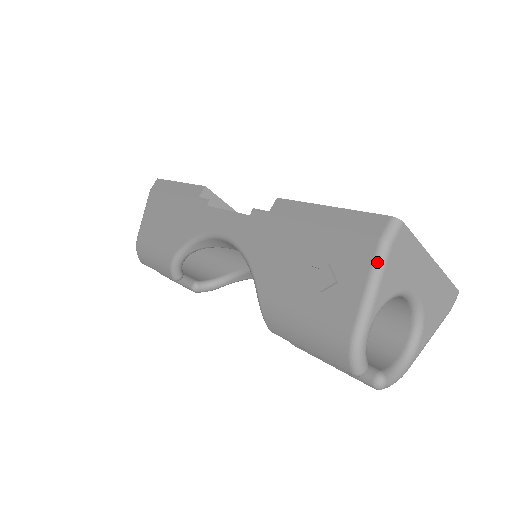
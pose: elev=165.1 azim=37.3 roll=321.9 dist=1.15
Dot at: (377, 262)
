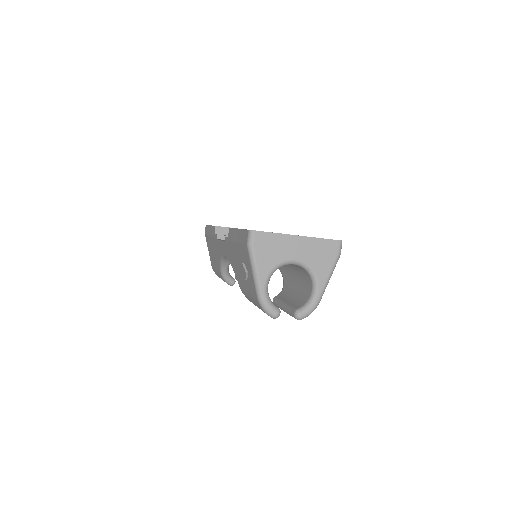
Dot at: (250, 257)
